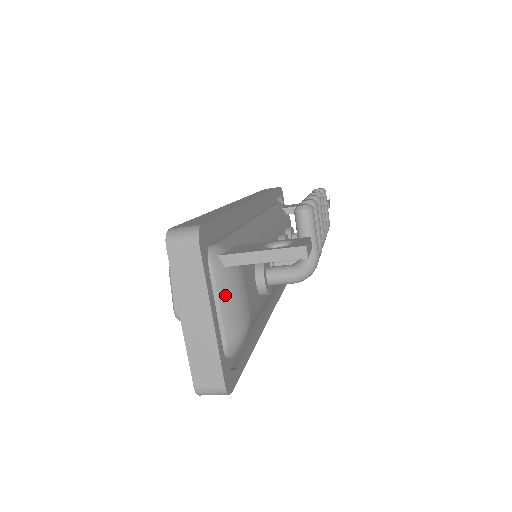
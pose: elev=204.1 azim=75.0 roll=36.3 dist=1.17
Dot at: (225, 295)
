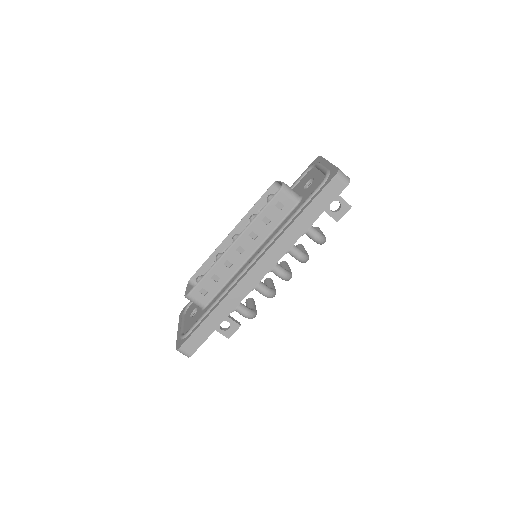
Dot at: occluded
